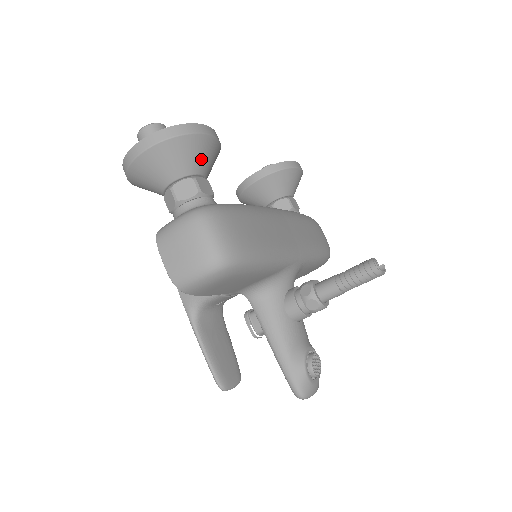
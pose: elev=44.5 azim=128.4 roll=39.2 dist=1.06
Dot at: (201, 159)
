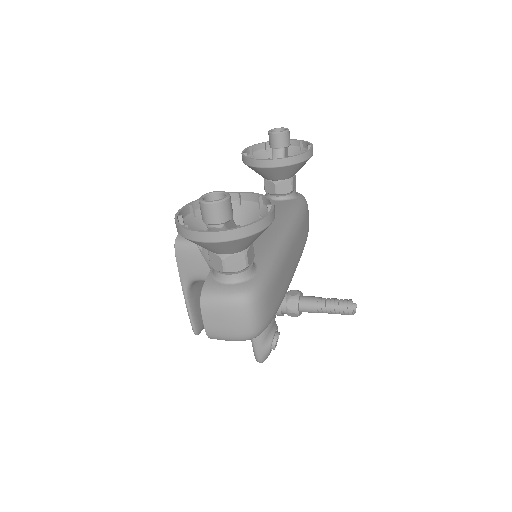
Dot at: occluded
